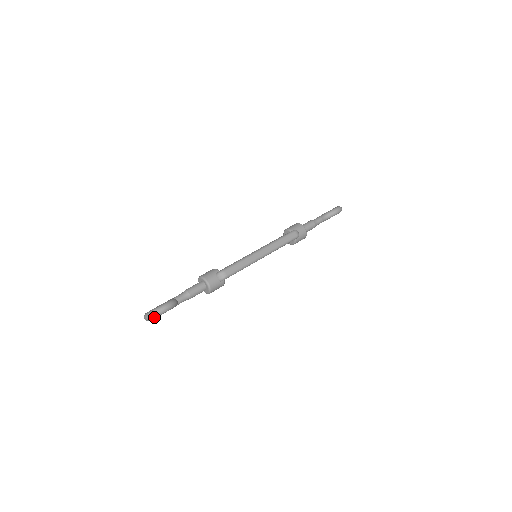
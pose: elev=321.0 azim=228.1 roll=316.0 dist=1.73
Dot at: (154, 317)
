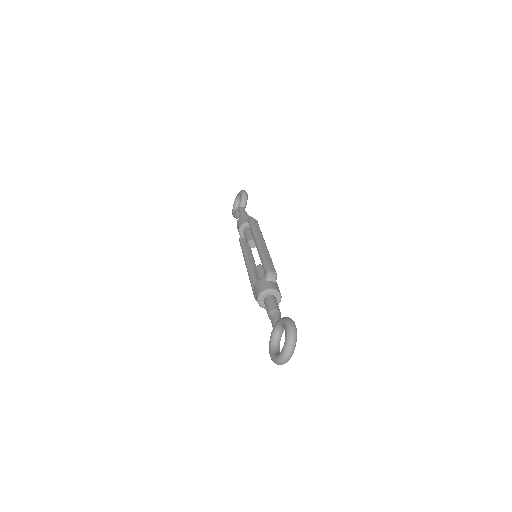
Dot at: (295, 342)
